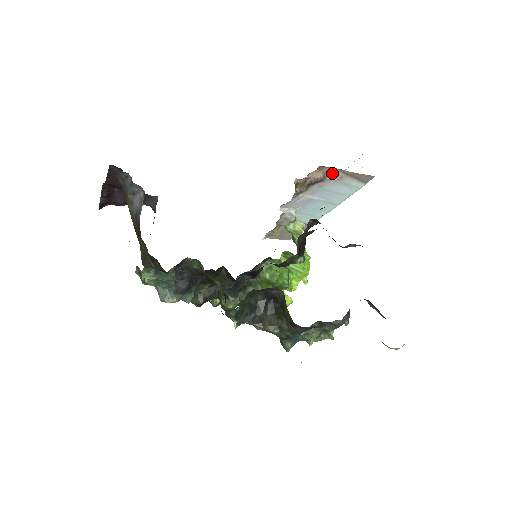
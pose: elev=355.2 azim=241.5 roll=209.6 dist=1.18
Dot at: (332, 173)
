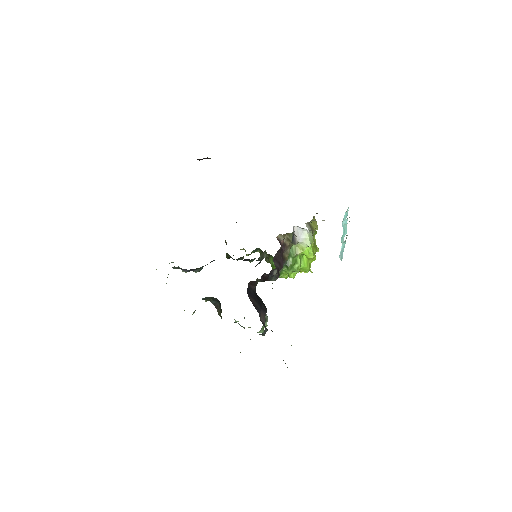
Dot at: occluded
